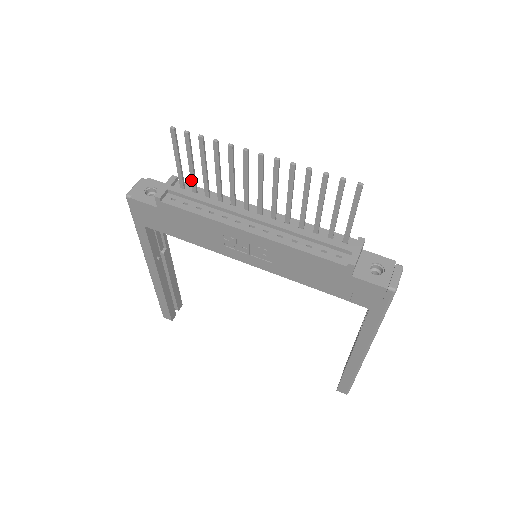
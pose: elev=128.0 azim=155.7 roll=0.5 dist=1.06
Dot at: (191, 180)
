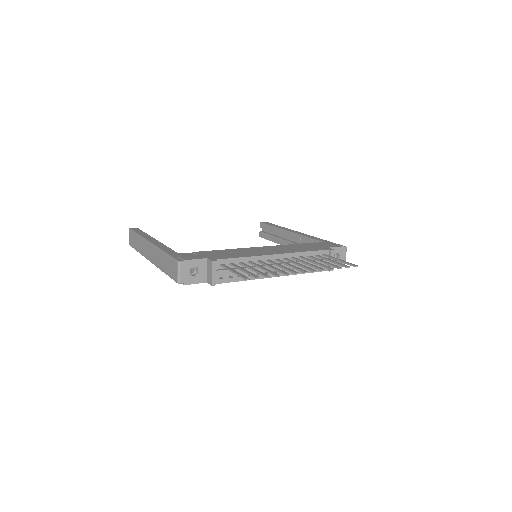
Dot at: occluded
